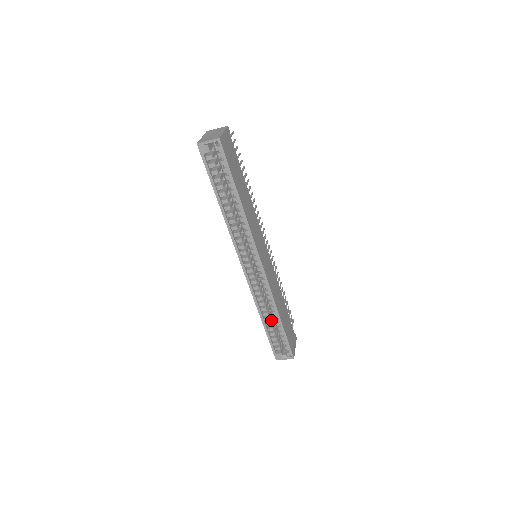
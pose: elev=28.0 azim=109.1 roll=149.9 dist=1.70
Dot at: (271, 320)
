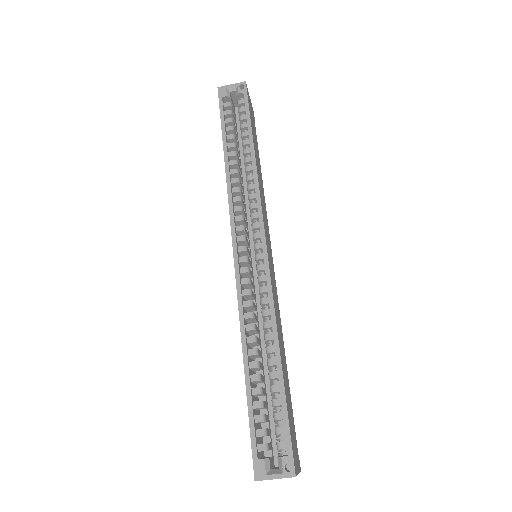
Dot at: (261, 374)
